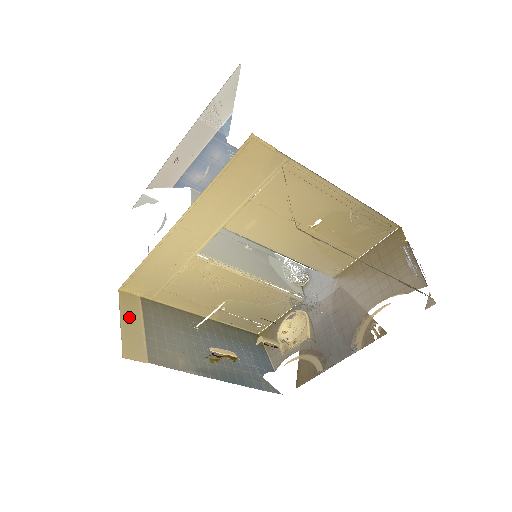
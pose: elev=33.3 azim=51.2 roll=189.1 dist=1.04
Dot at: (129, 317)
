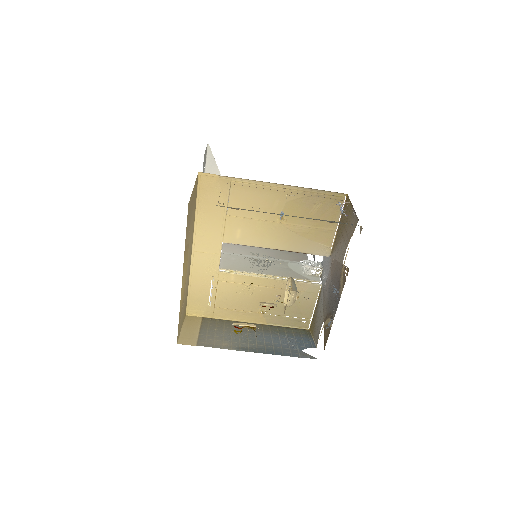
Dot at: (189, 326)
